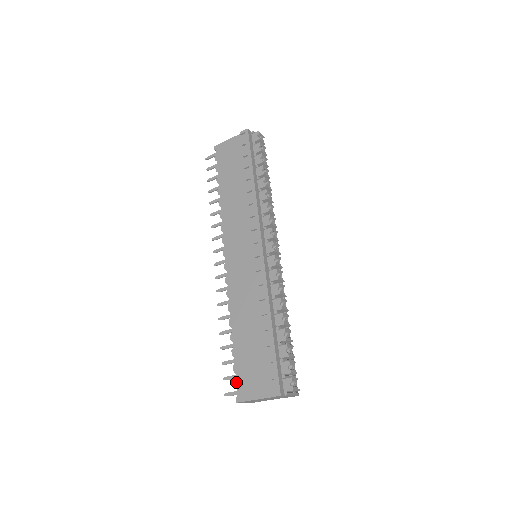
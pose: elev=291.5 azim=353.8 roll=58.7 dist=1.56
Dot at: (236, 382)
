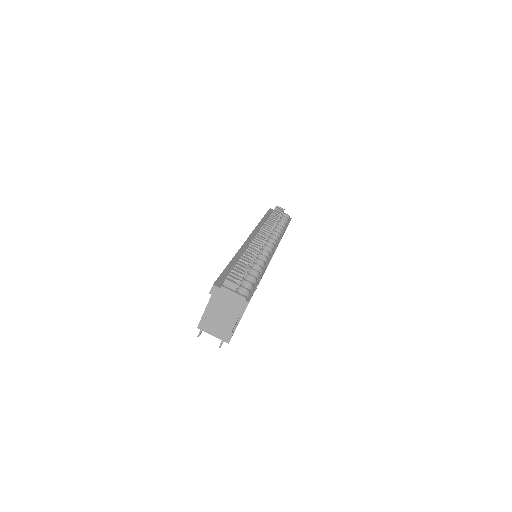
Dot at: occluded
